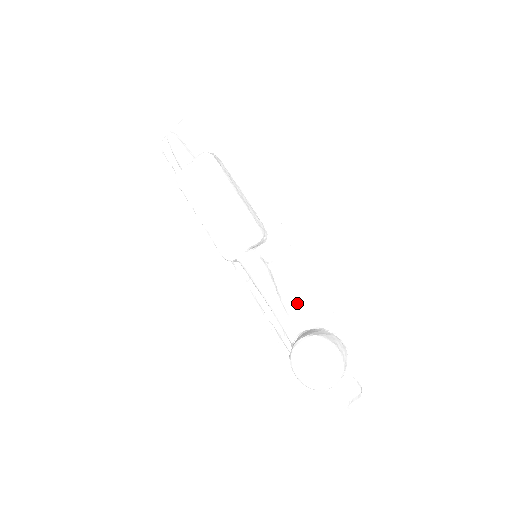
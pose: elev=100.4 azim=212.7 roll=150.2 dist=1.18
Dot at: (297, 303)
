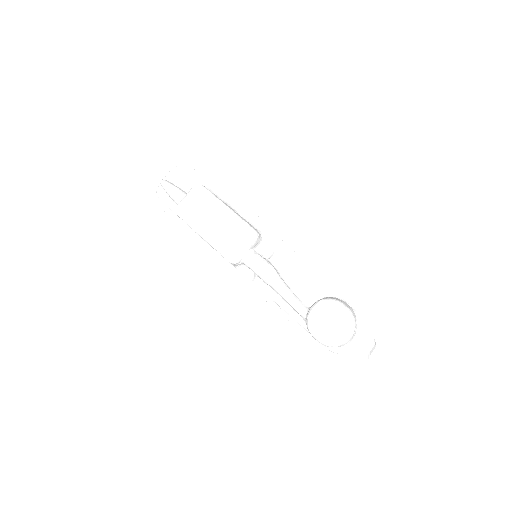
Dot at: (300, 284)
